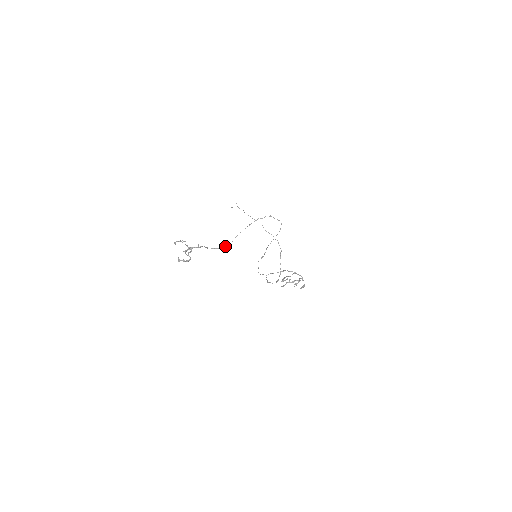
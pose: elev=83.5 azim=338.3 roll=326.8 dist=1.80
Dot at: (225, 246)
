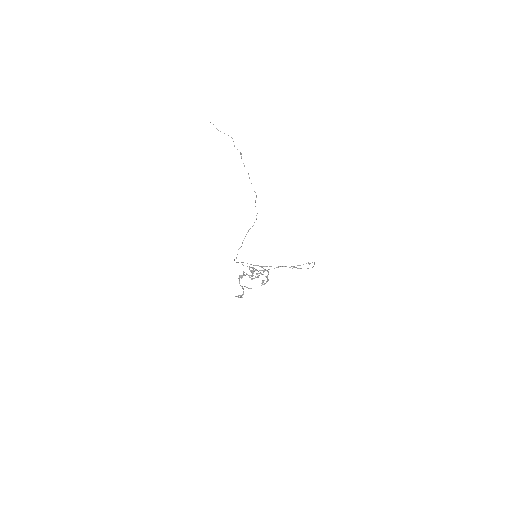
Dot at: occluded
